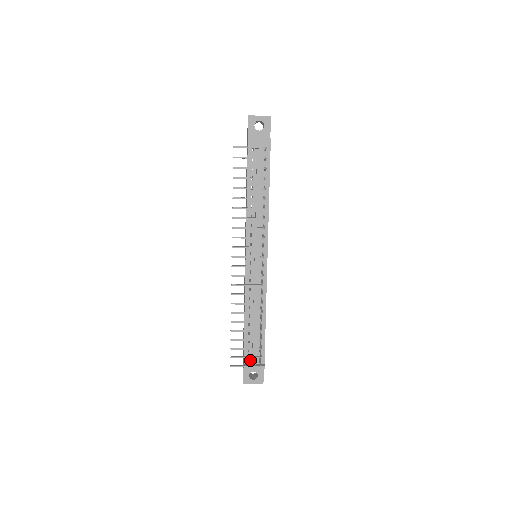
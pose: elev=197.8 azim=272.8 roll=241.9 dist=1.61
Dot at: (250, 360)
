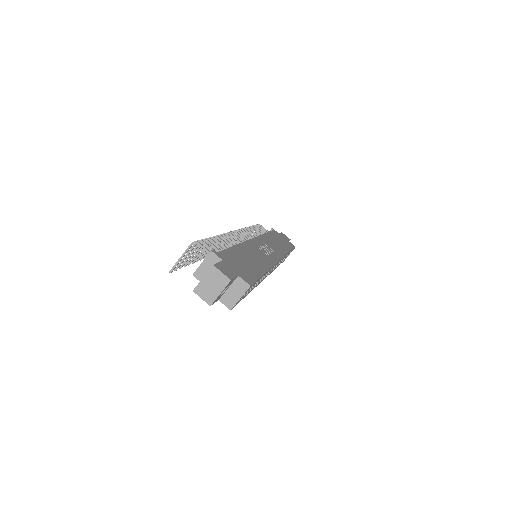
Dot at: occluded
